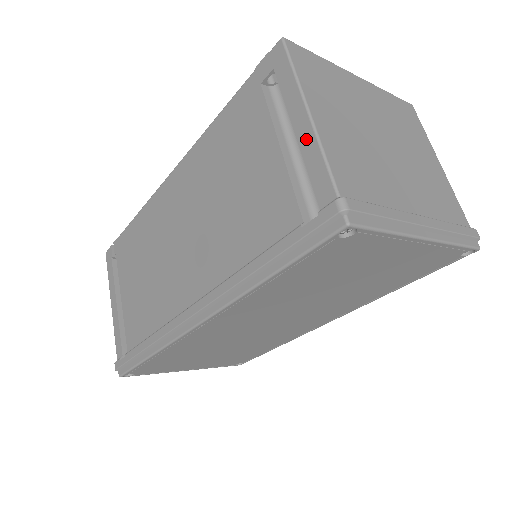
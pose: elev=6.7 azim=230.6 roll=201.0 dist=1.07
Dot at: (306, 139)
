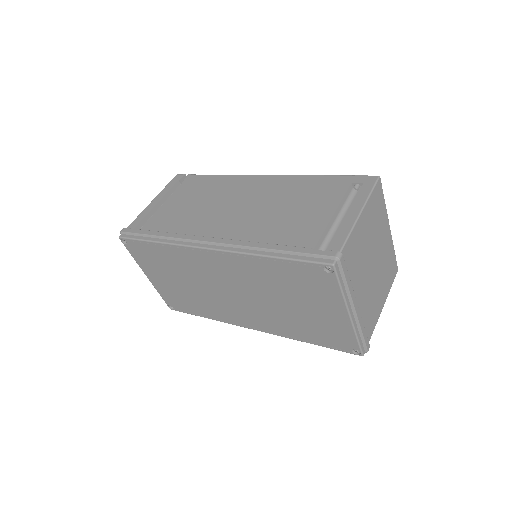
Dot at: (349, 220)
